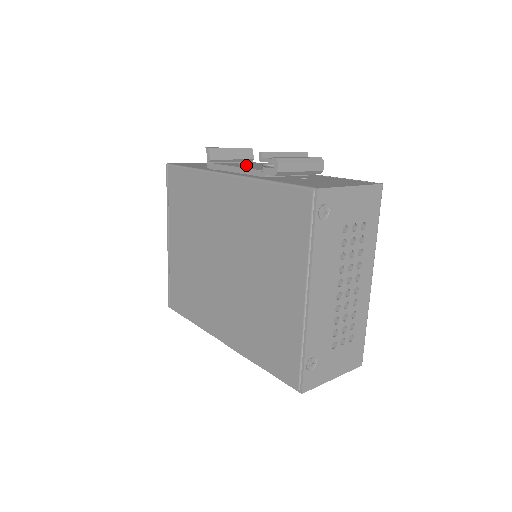
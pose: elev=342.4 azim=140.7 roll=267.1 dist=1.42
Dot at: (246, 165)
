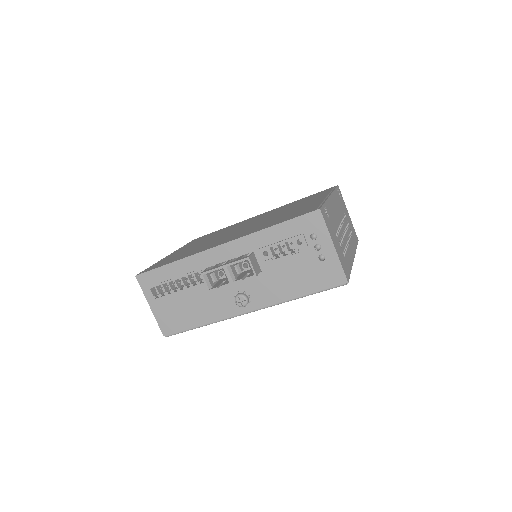
Dot at: occluded
